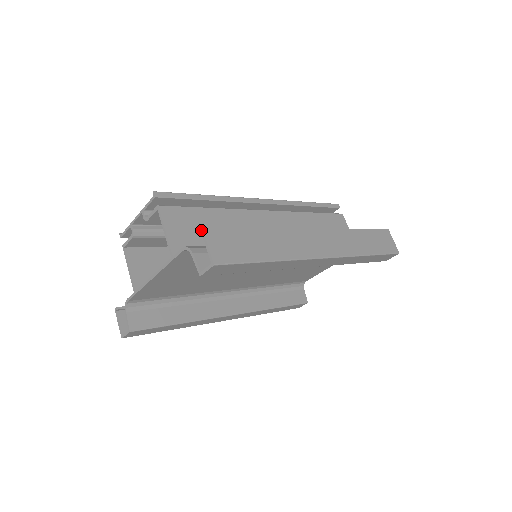
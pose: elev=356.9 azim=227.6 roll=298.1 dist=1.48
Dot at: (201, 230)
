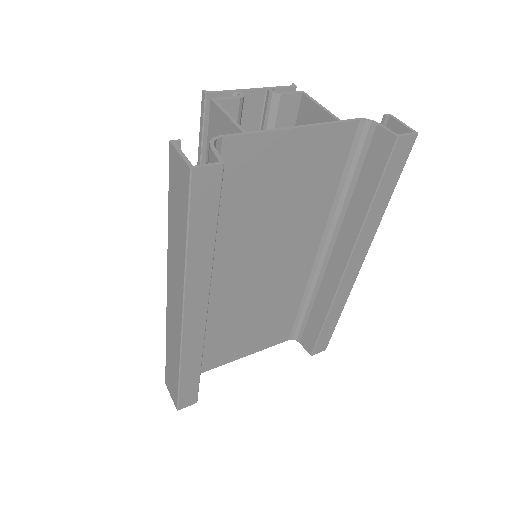
Dot at: (389, 114)
